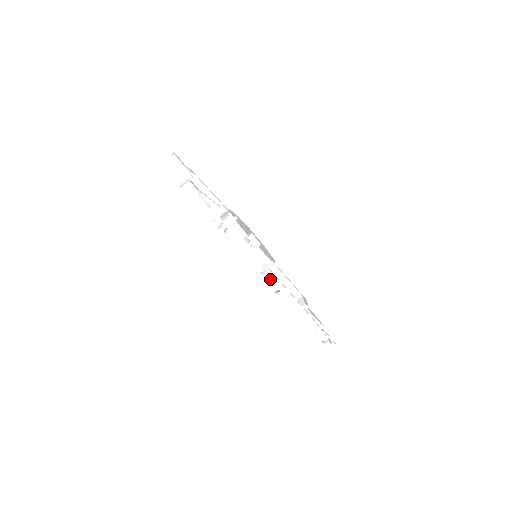
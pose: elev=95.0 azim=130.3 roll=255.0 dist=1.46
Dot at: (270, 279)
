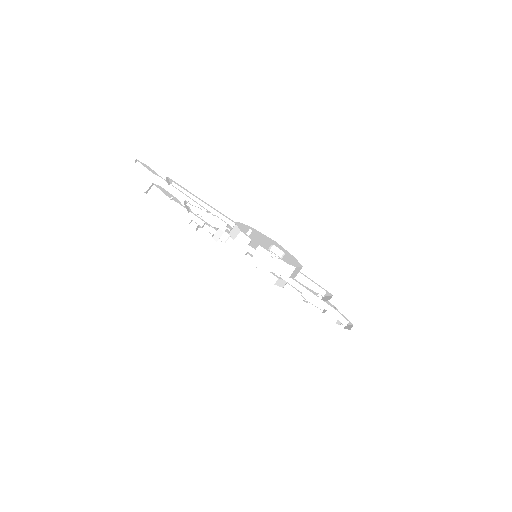
Dot at: (268, 273)
